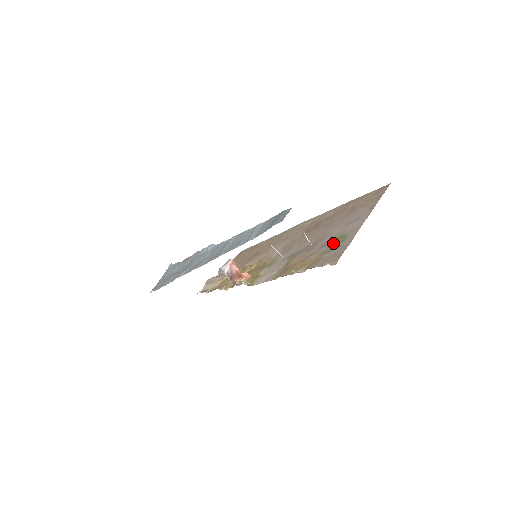
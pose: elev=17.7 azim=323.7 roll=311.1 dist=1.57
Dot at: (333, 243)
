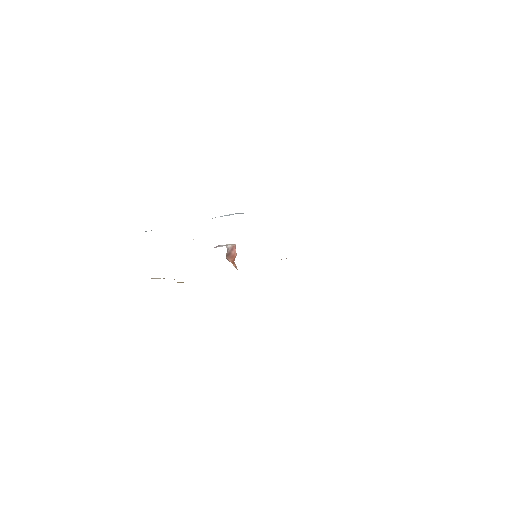
Dot at: occluded
